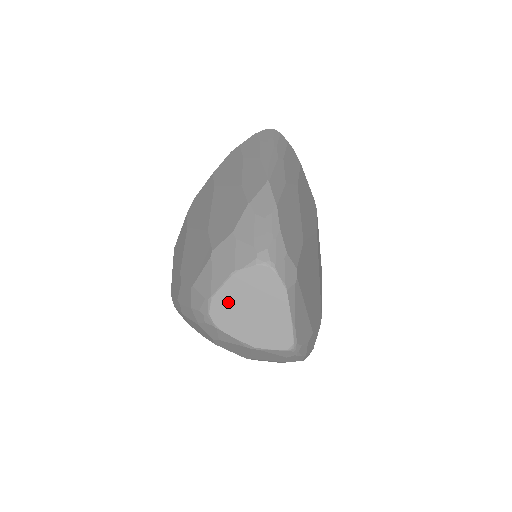
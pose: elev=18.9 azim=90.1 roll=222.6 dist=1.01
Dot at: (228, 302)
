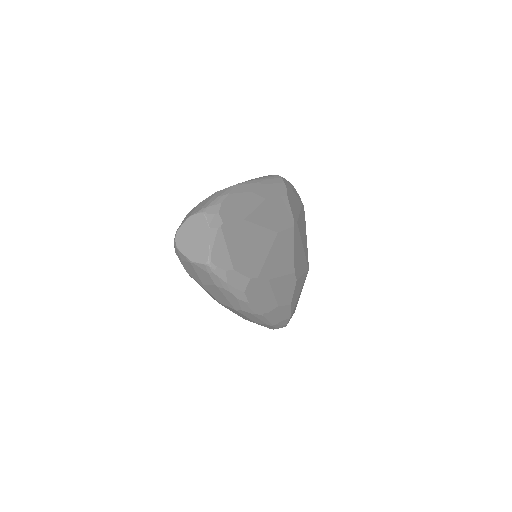
Dot at: (184, 233)
